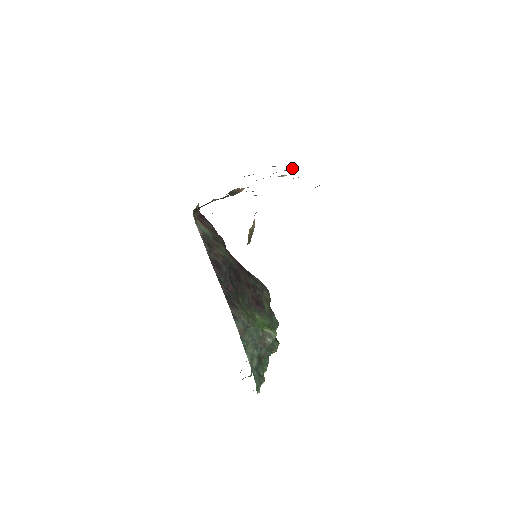
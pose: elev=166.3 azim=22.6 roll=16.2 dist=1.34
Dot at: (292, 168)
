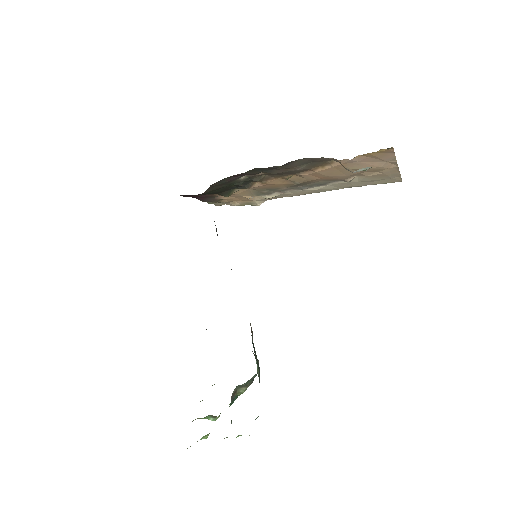
Dot at: (262, 201)
